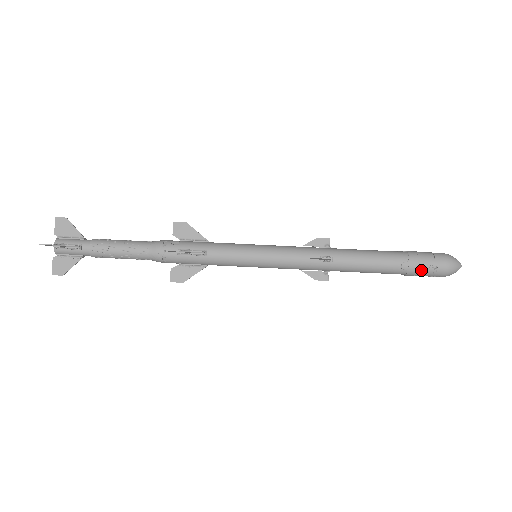
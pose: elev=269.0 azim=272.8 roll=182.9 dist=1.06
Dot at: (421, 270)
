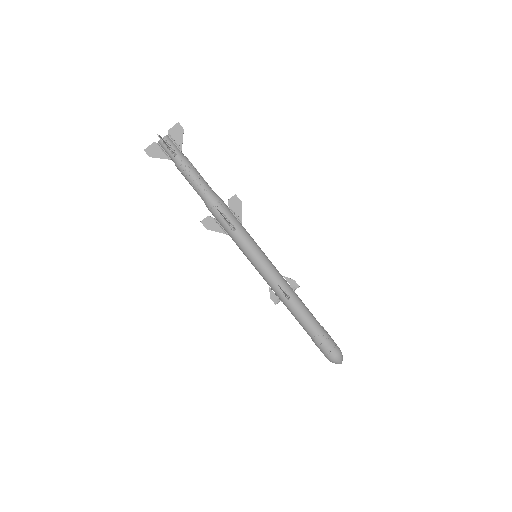
Dot at: (322, 347)
